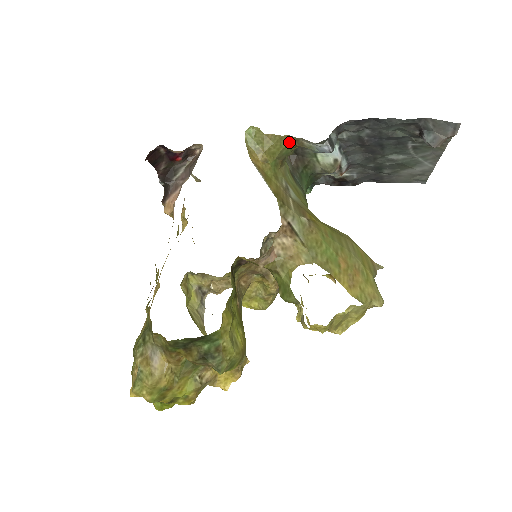
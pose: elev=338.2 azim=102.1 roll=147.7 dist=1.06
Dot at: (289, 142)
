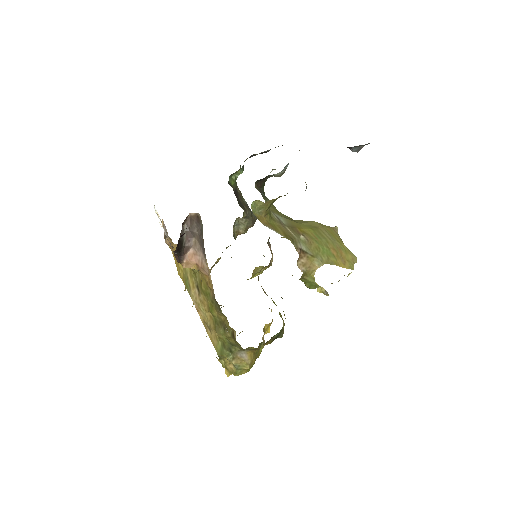
Dot at: (279, 197)
